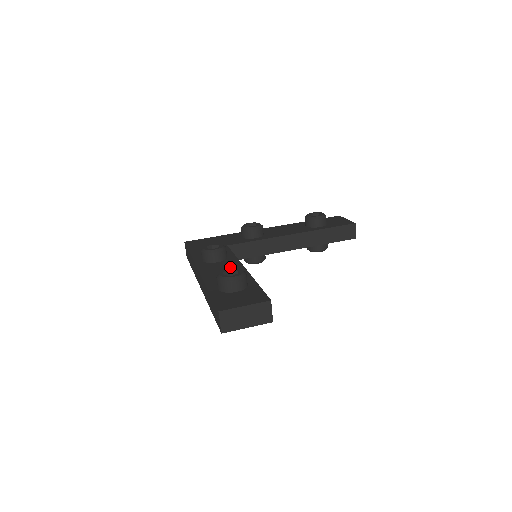
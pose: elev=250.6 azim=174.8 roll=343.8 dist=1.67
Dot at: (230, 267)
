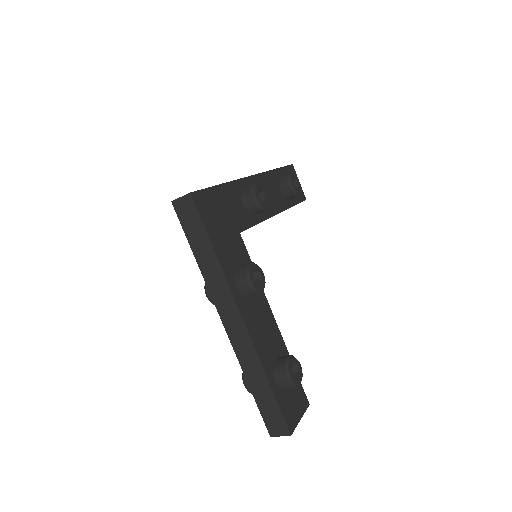
Dot at: (265, 316)
